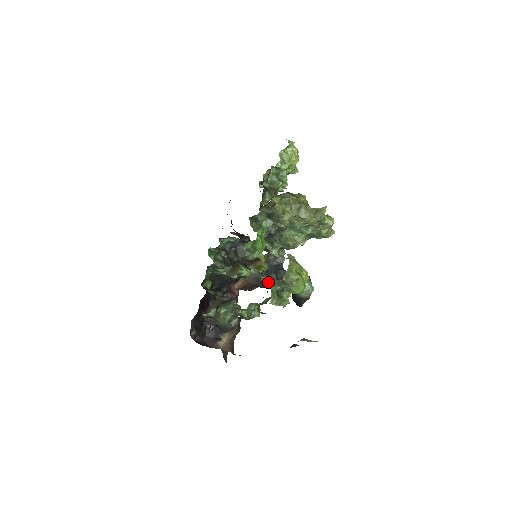
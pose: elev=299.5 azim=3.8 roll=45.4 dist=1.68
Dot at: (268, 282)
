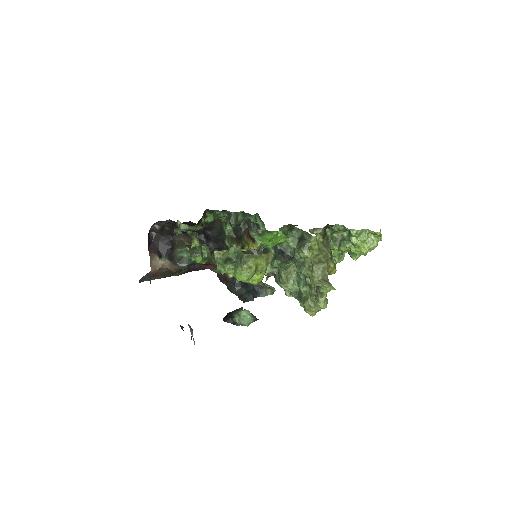
Dot at: (235, 289)
